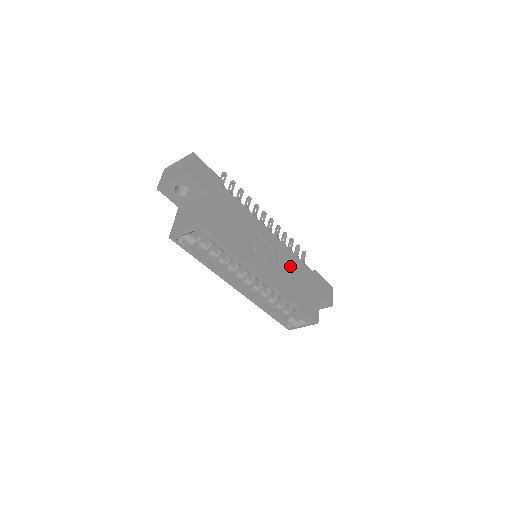
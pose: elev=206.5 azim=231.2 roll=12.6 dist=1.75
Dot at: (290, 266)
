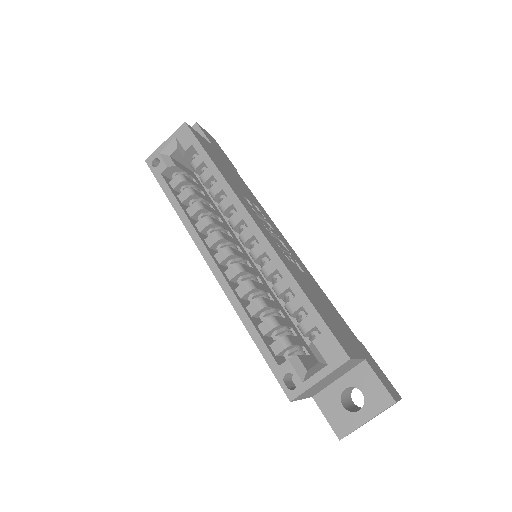
Dot at: (308, 278)
